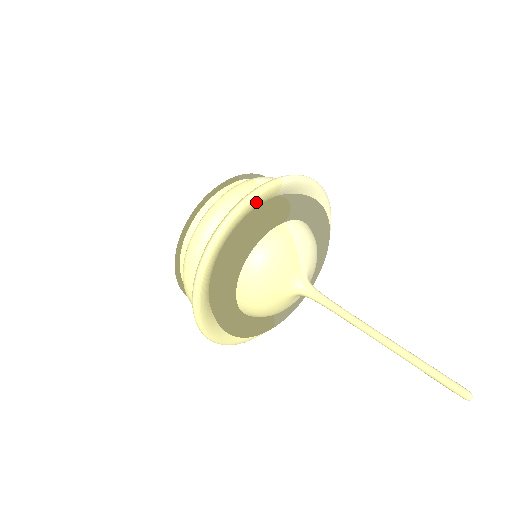
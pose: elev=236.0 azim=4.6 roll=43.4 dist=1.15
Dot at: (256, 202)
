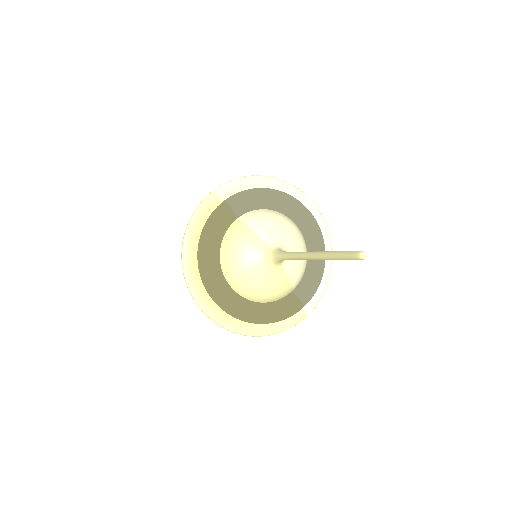
Dot at: (201, 217)
